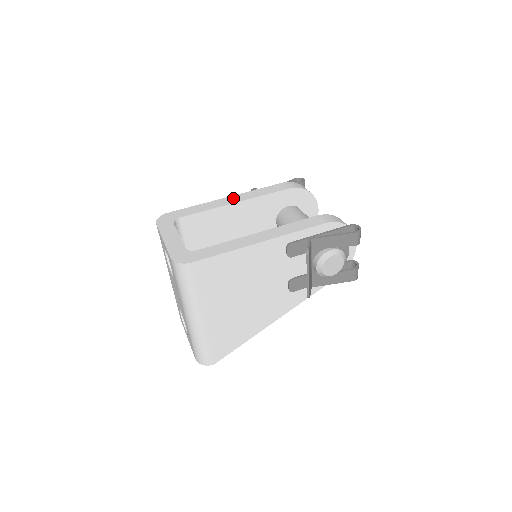
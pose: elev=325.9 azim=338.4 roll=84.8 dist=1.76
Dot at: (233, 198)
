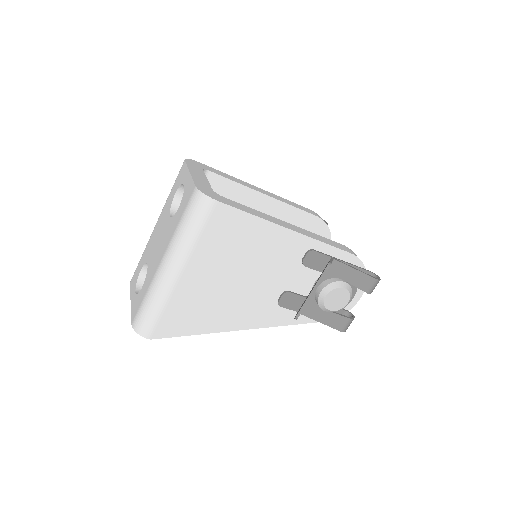
Dot at: (264, 191)
